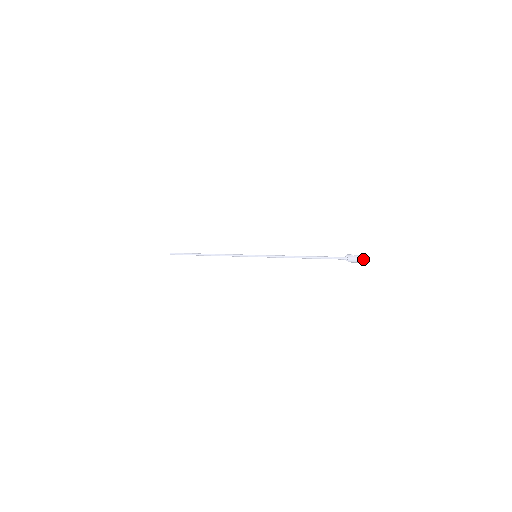
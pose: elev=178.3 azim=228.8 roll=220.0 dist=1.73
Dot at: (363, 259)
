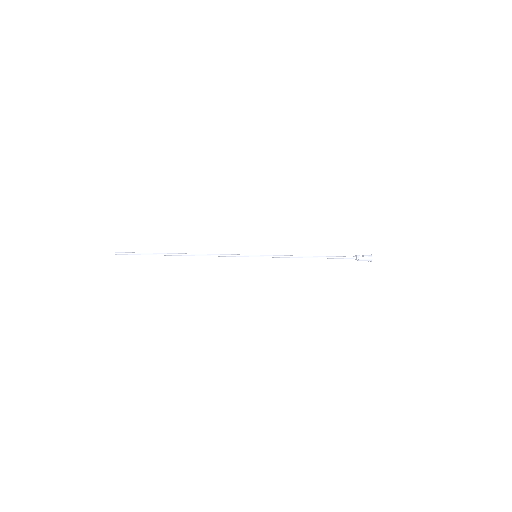
Dot at: (372, 259)
